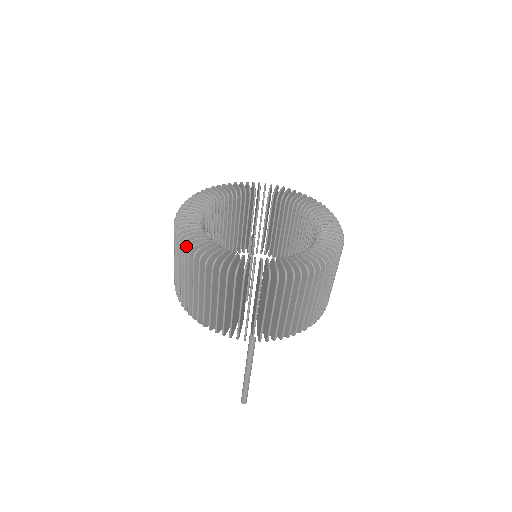
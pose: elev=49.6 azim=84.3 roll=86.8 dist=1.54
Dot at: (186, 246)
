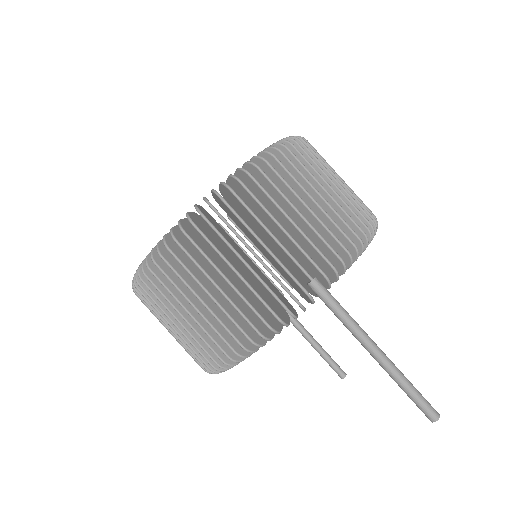
Dot at: (142, 269)
